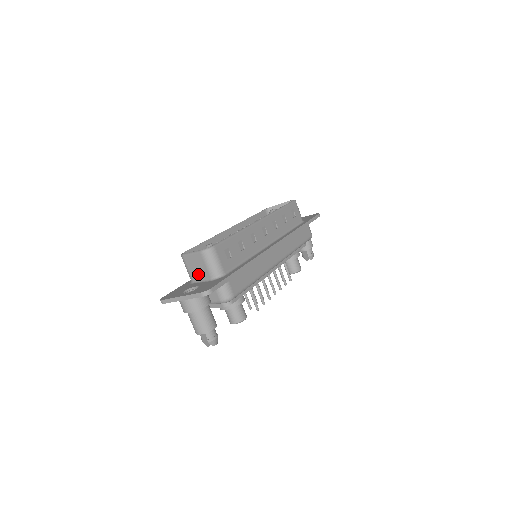
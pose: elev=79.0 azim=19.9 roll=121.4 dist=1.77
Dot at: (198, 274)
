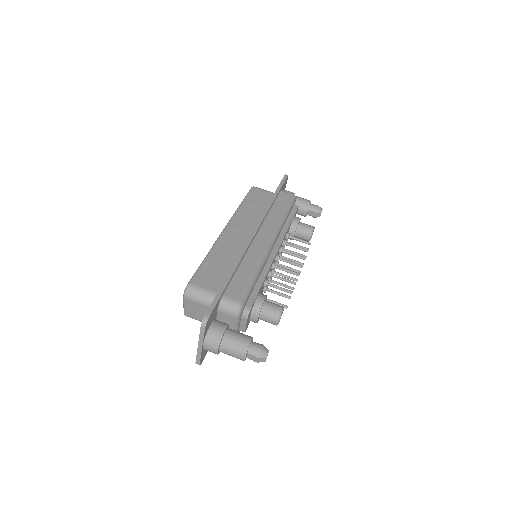
Dot at: occluded
